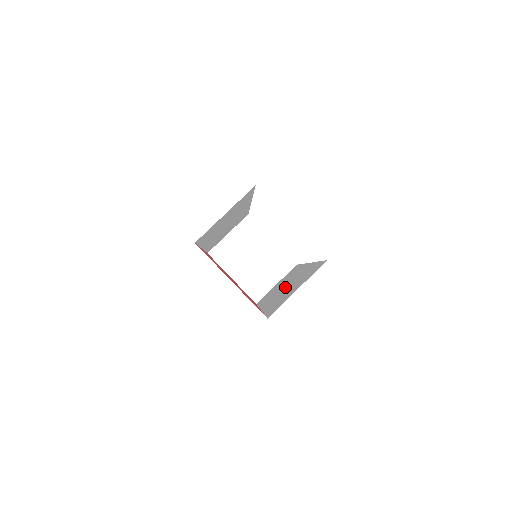
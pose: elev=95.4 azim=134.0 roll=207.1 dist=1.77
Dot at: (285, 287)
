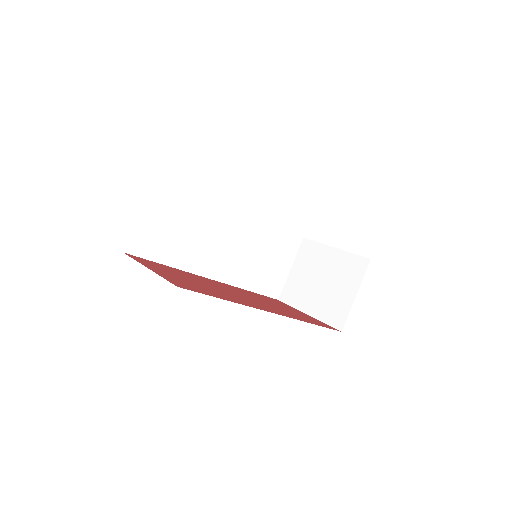
Dot at: occluded
